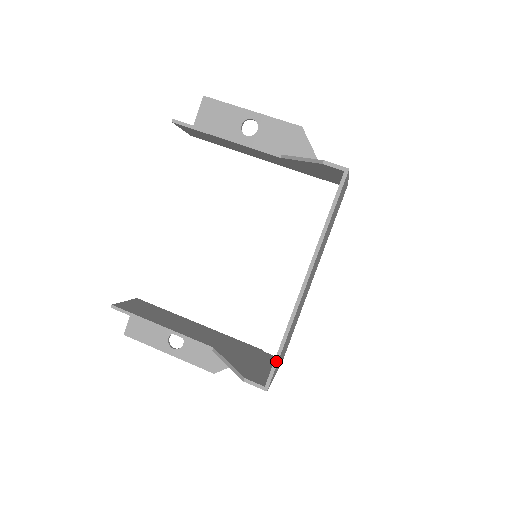
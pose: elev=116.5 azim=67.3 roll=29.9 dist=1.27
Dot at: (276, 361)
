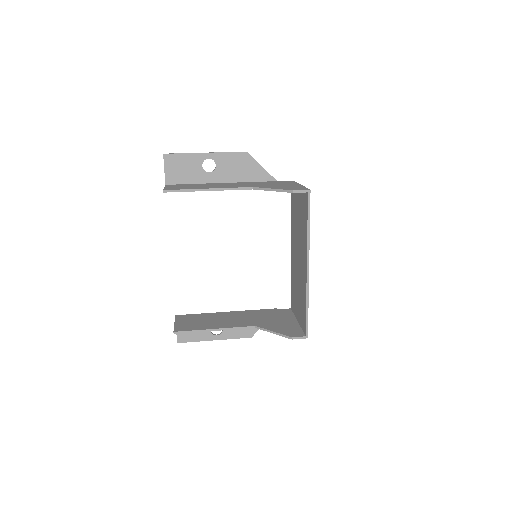
Dot at: (307, 319)
